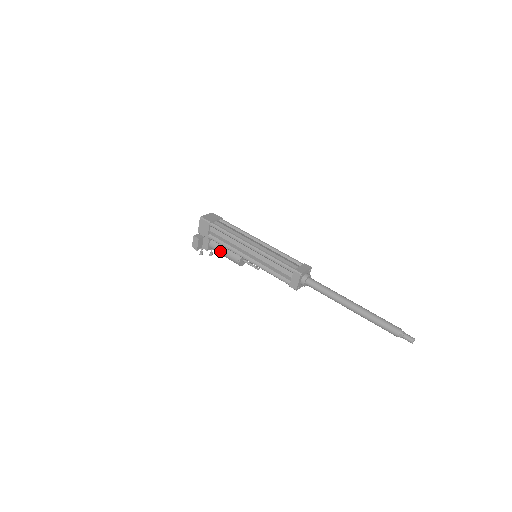
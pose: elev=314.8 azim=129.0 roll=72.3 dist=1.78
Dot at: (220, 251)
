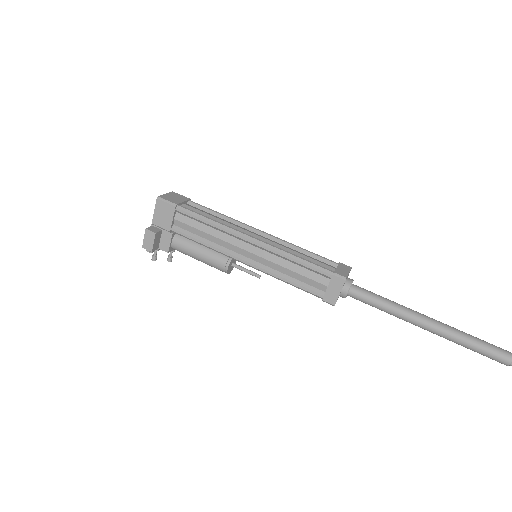
Dot at: (192, 252)
